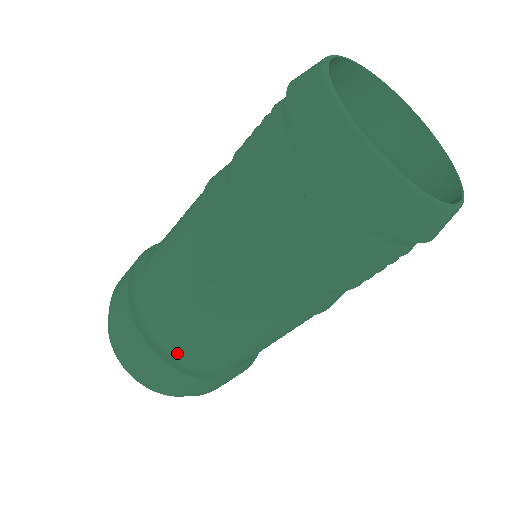
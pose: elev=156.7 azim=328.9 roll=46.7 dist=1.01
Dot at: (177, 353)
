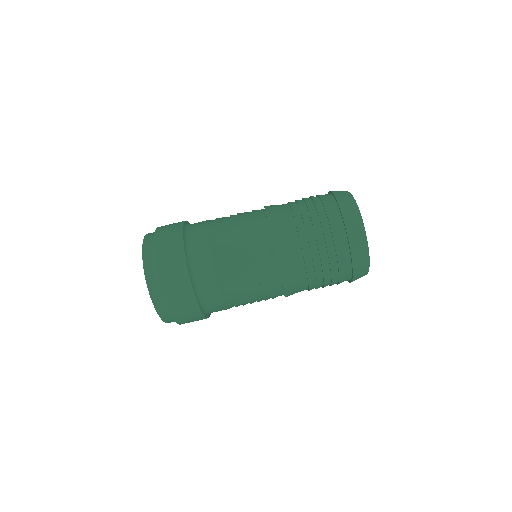
Dot at: (212, 312)
